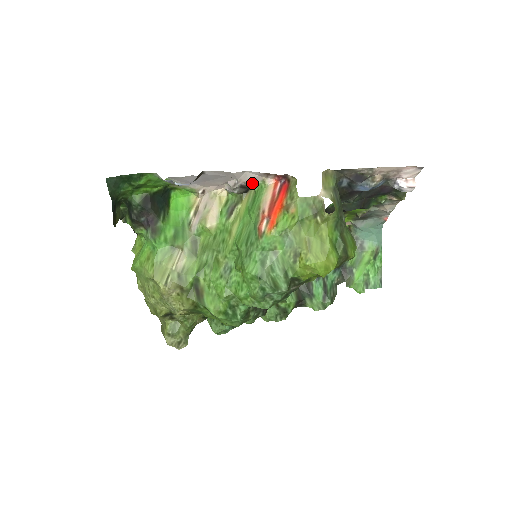
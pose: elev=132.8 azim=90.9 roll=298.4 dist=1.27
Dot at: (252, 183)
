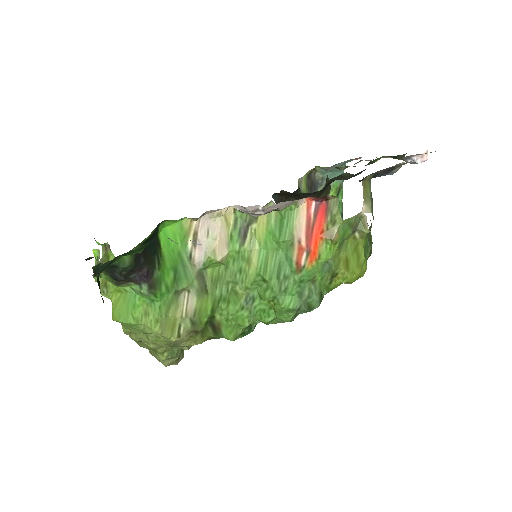
Dot at: (281, 208)
